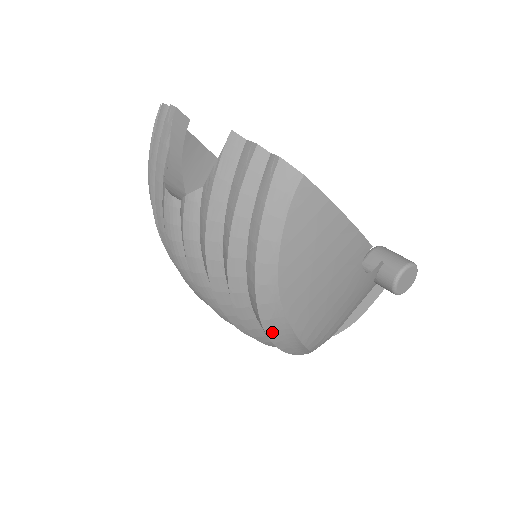
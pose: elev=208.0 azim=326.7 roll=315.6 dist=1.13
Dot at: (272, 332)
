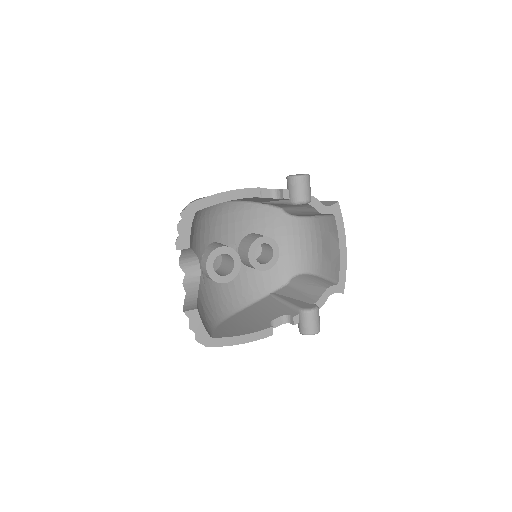
Dot at: occluded
